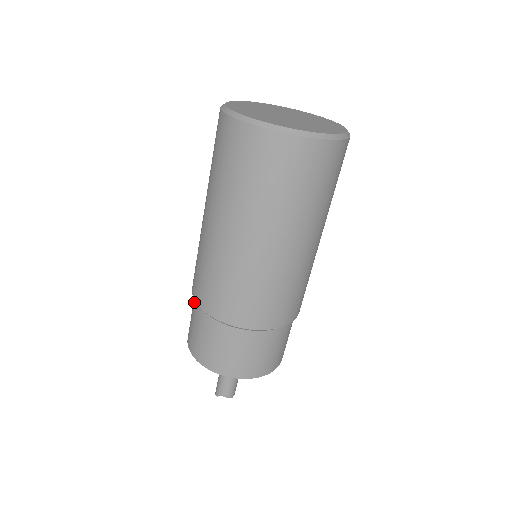
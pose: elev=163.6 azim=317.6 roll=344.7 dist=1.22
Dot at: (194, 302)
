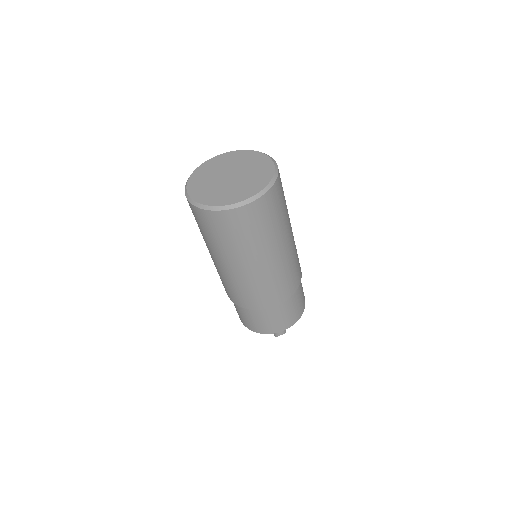
Dot at: (235, 304)
